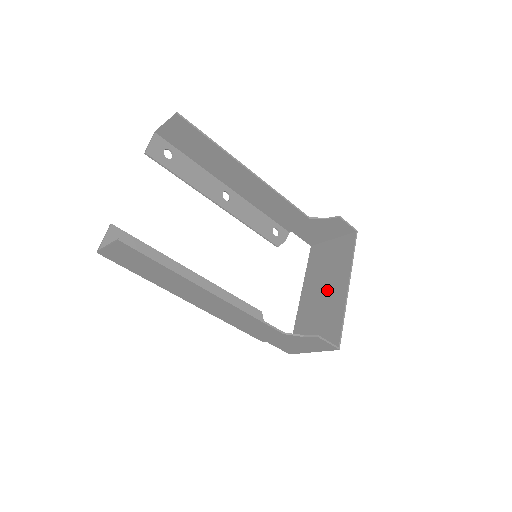
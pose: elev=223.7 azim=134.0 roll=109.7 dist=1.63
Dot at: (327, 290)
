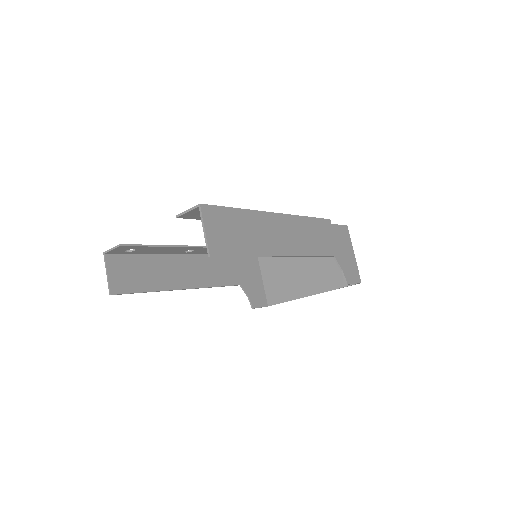
Dot at: (304, 274)
